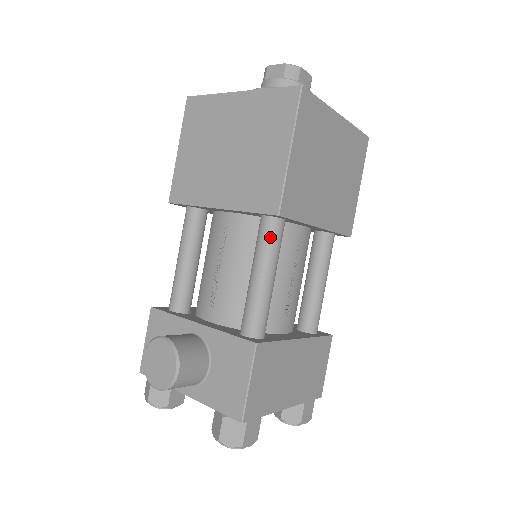
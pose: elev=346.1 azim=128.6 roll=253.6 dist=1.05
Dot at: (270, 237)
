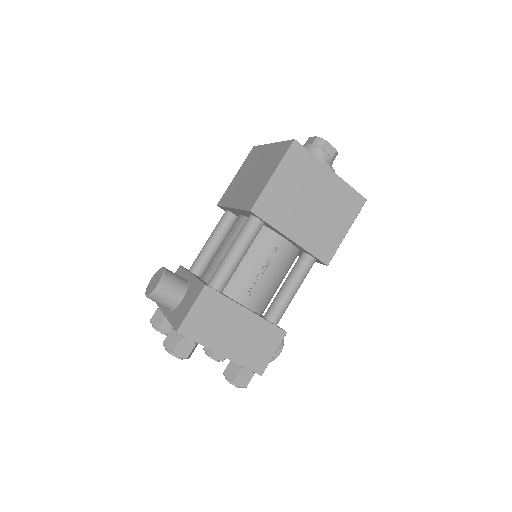
Dot at: (247, 228)
